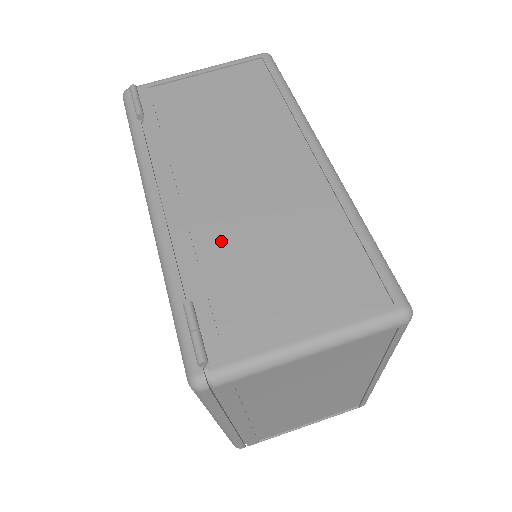
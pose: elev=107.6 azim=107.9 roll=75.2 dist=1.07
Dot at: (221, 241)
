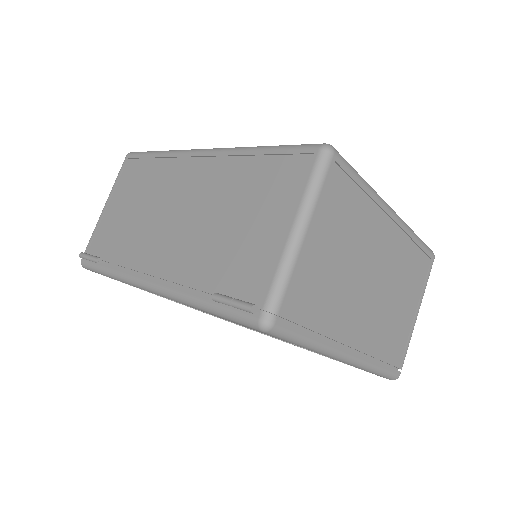
Dot at: (200, 252)
